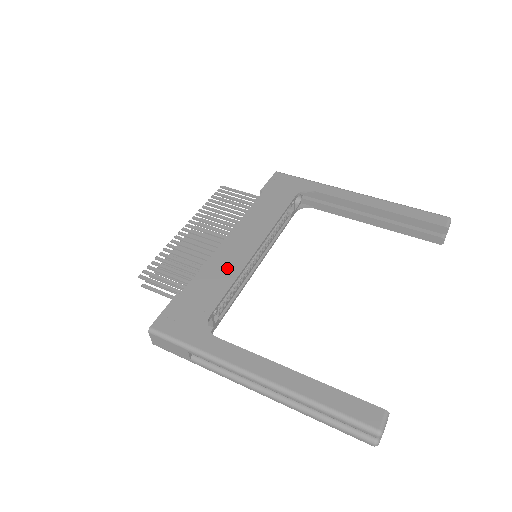
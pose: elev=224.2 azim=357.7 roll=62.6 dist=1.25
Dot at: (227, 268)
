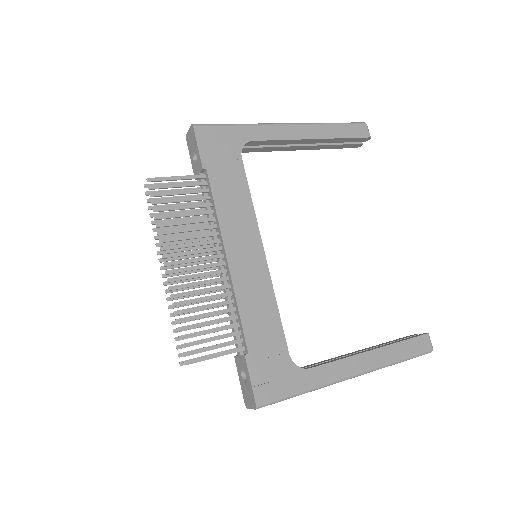
Dot at: (260, 295)
